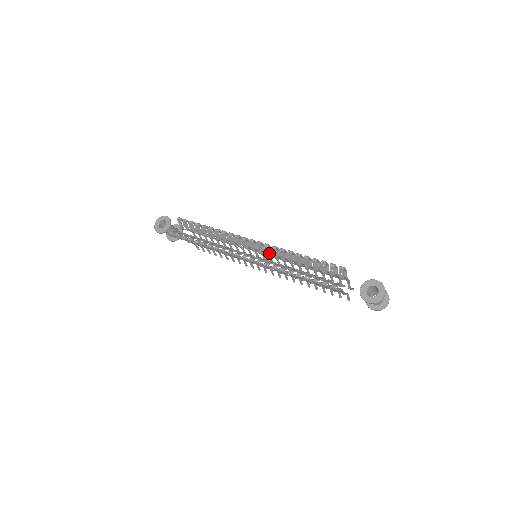
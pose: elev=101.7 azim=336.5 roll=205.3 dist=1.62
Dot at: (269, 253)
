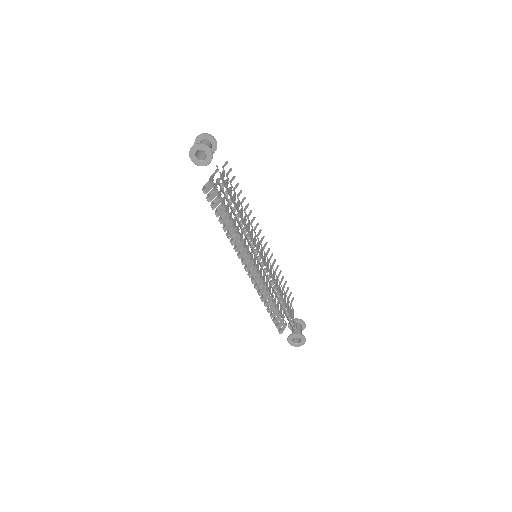
Dot at: occluded
